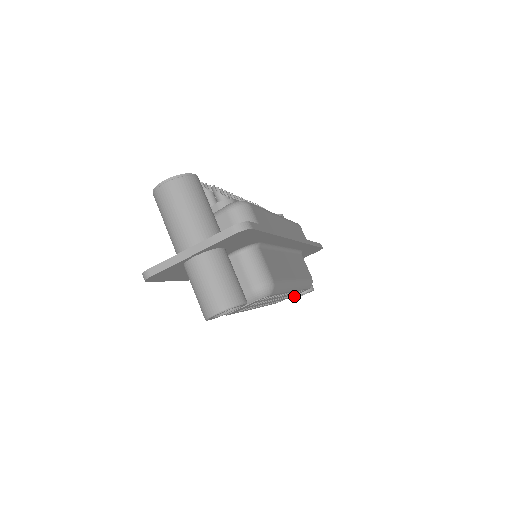
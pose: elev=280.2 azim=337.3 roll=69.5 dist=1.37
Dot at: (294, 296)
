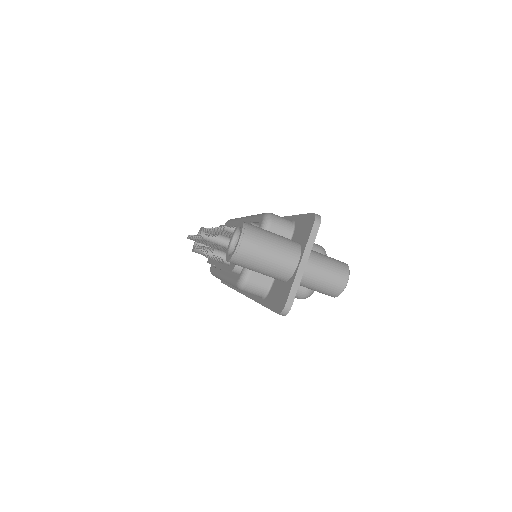
Dot at: occluded
